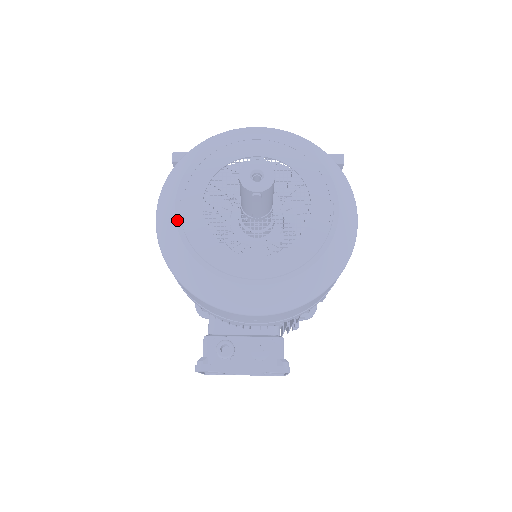
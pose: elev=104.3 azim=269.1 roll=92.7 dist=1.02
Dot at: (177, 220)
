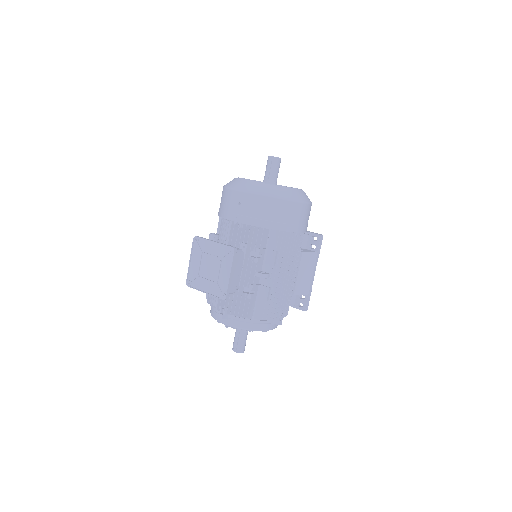
Dot at: occluded
